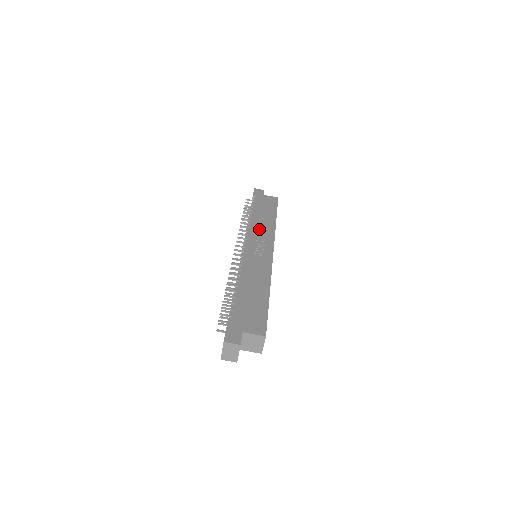
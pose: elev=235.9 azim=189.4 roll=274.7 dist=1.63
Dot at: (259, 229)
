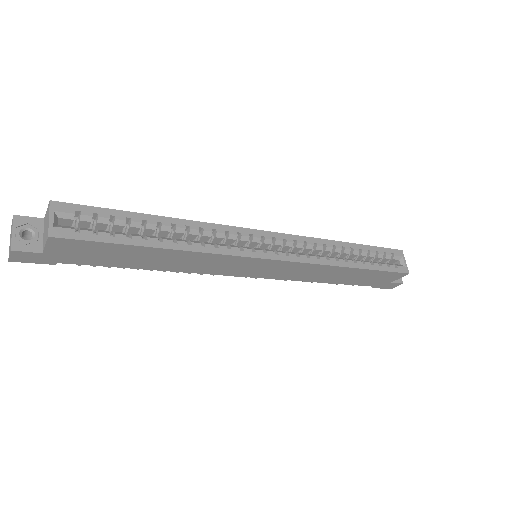
Dot at: occluded
